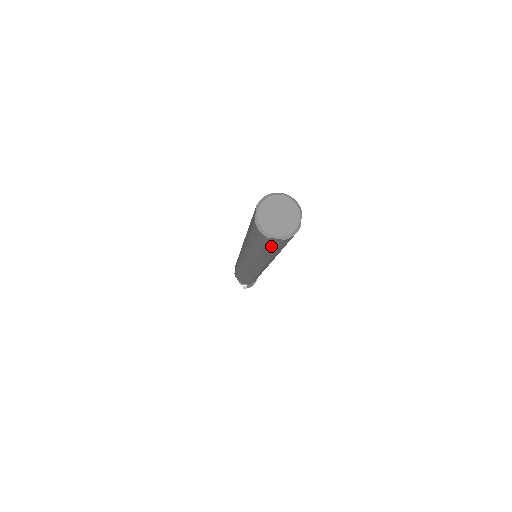
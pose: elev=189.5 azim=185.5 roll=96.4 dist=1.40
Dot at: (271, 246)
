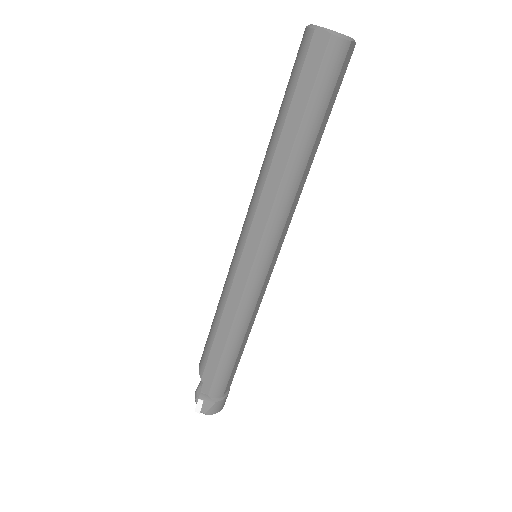
Dot at: (308, 78)
